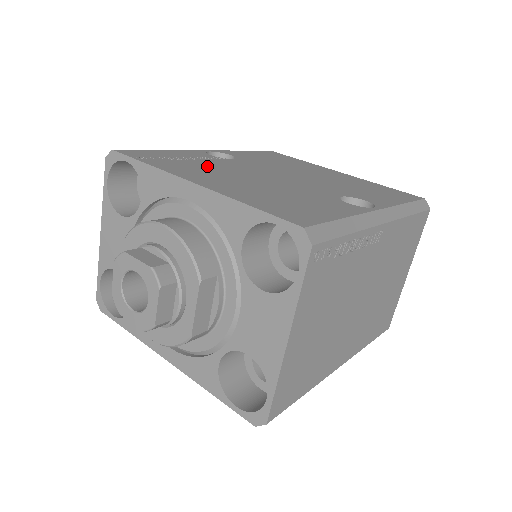
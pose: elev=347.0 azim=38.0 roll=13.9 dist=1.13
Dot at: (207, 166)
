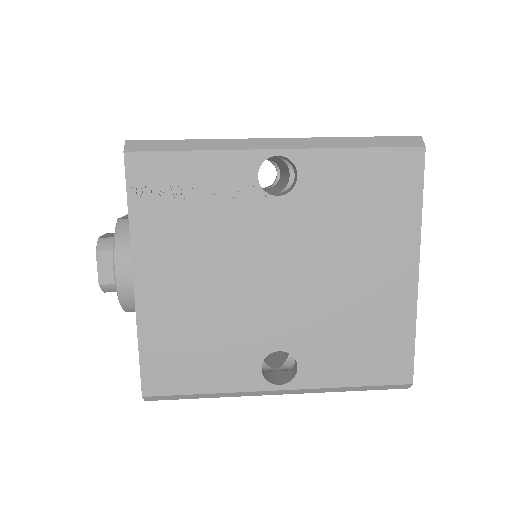
Dot at: (202, 229)
